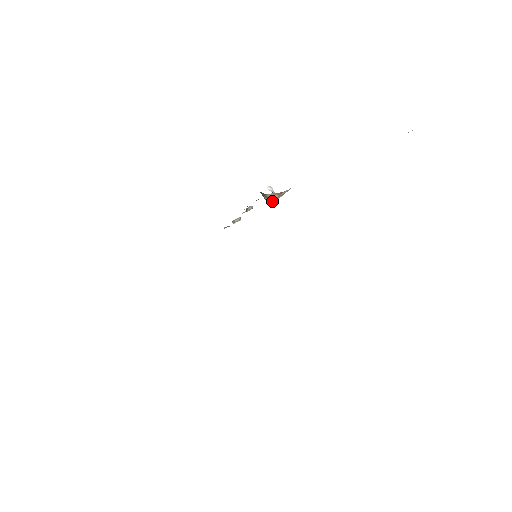
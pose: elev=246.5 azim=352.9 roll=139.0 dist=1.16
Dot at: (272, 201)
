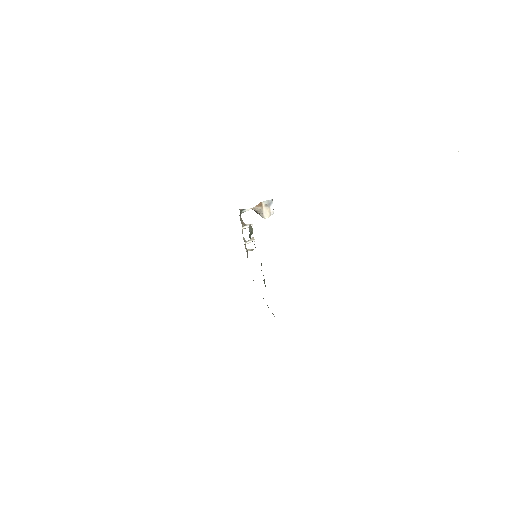
Dot at: (262, 214)
